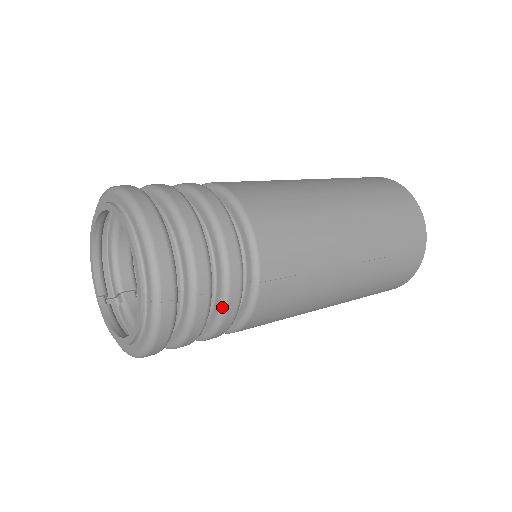
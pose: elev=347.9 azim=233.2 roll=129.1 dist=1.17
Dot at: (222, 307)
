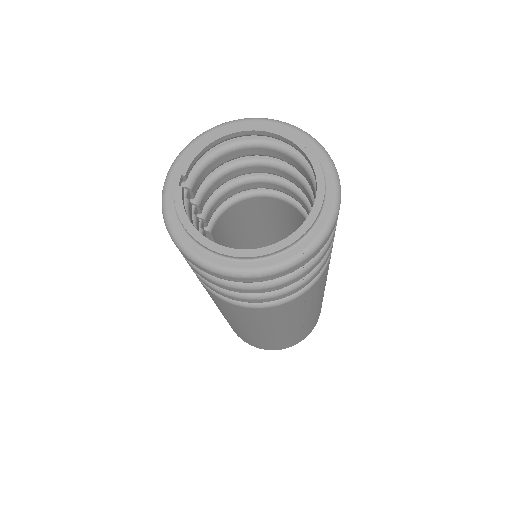
Dot at: (287, 289)
